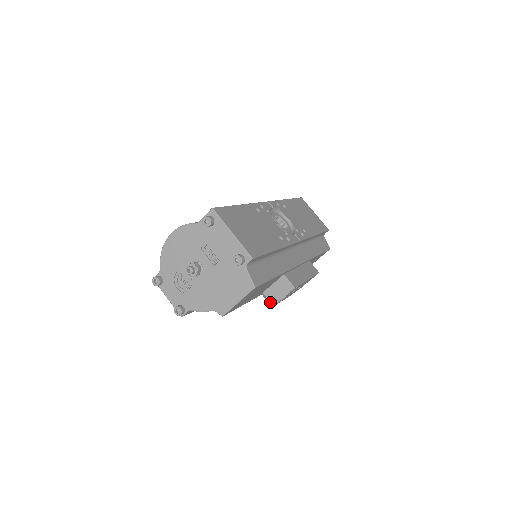
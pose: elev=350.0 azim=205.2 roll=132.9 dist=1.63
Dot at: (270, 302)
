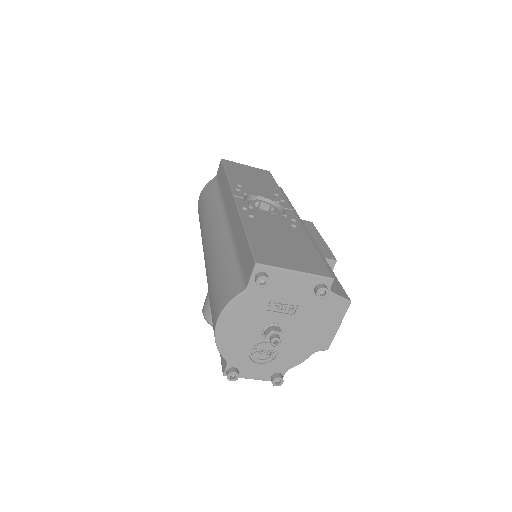
Dot at: occluded
